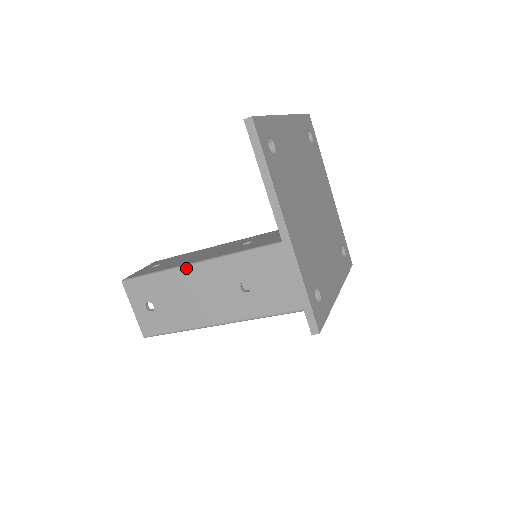
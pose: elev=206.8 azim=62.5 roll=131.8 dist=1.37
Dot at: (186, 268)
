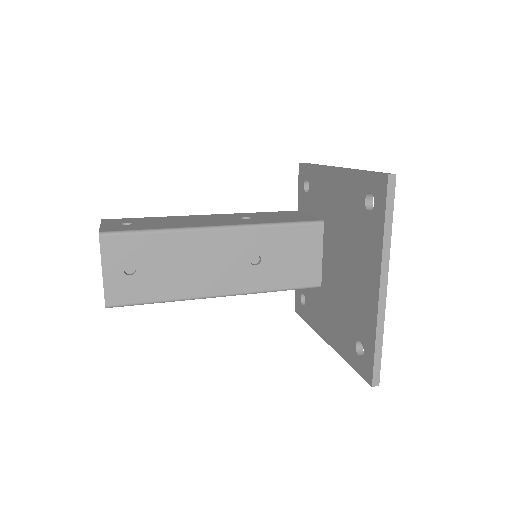
Dot at: occluded
